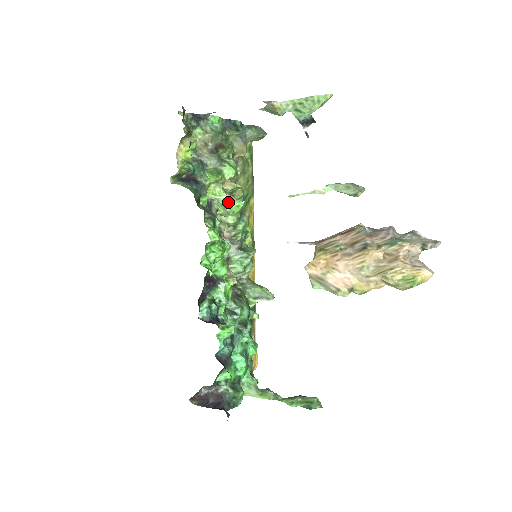
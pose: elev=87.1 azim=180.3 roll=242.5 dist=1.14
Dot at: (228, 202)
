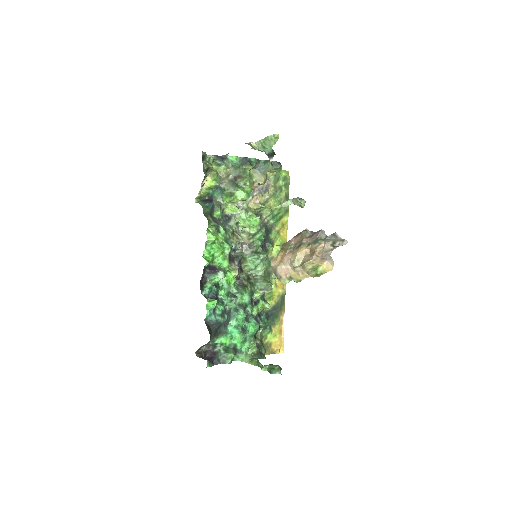
Dot at: (249, 217)
